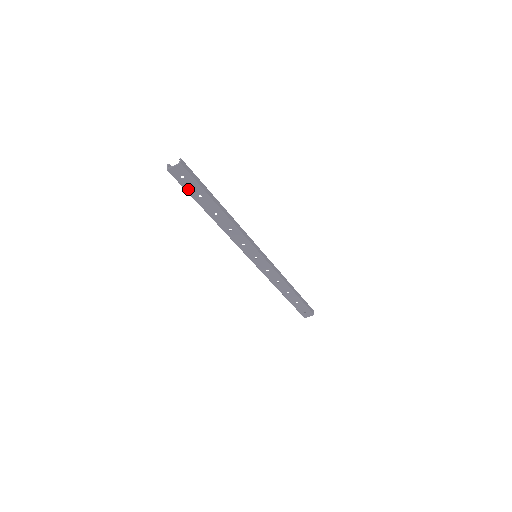
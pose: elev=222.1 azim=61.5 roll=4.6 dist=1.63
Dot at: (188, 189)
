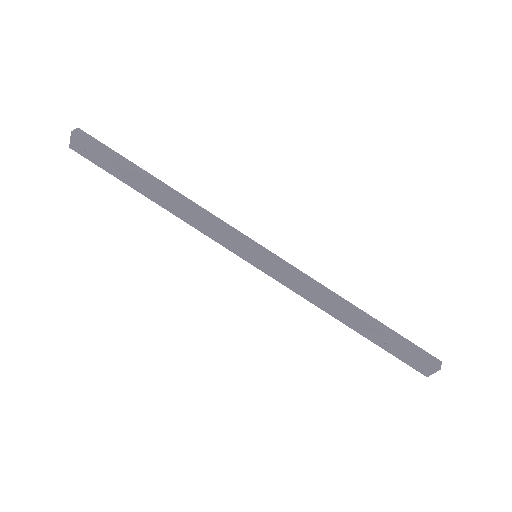
Dot at: (104, 167)
